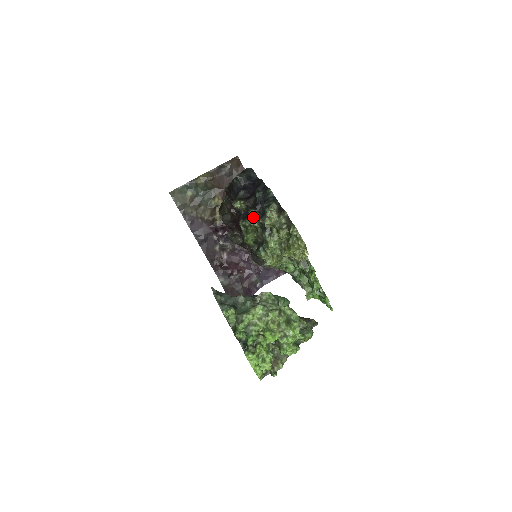
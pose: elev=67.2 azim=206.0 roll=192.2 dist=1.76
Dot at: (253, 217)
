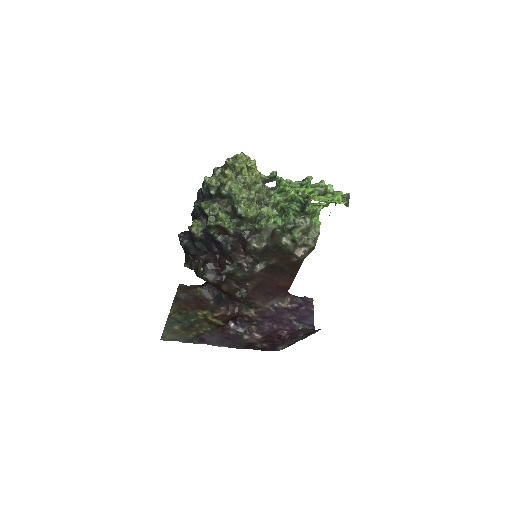
Dot at: (207, 204)
